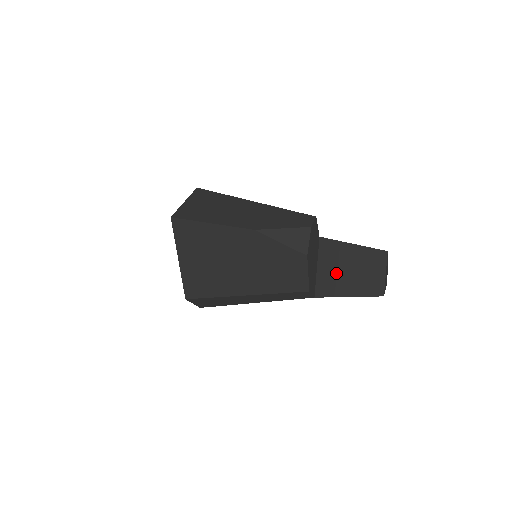
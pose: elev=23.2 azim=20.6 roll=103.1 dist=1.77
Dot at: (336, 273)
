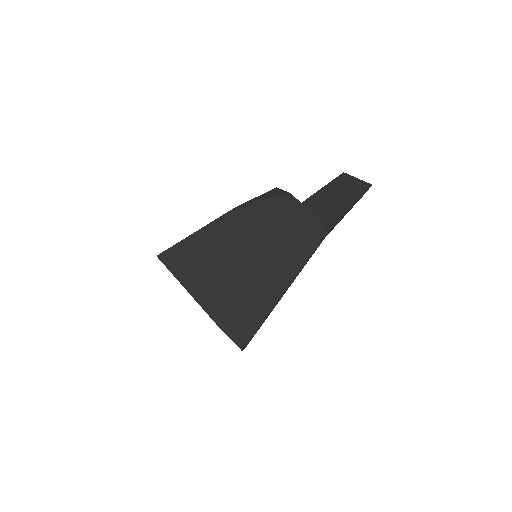
Dot at: (326, 209)
